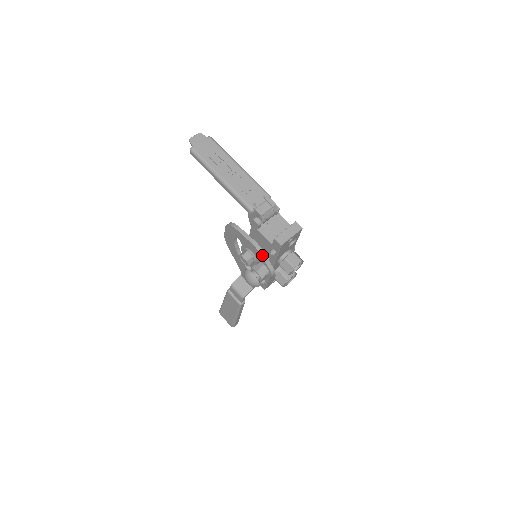
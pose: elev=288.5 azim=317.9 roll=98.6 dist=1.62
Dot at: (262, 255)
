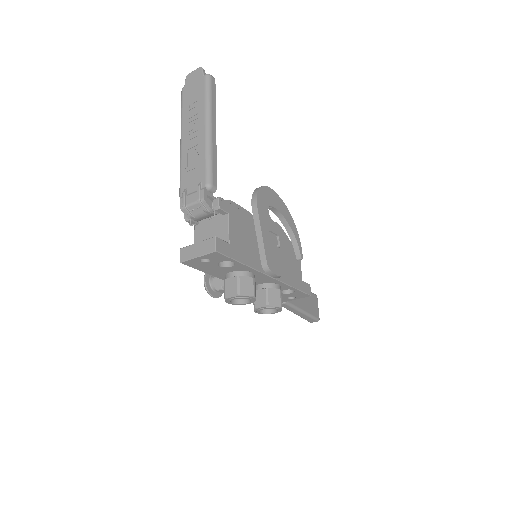
Dot at: occluded
